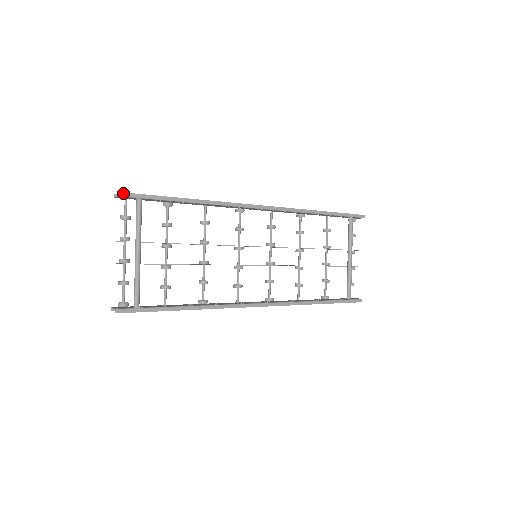
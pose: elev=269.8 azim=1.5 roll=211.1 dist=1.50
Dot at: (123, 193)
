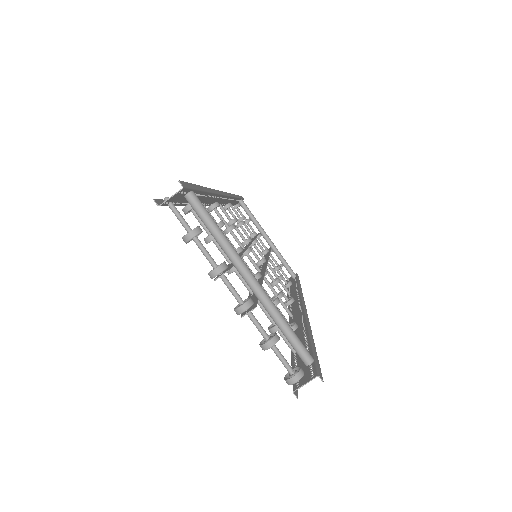
Dot at: (181, 182)
